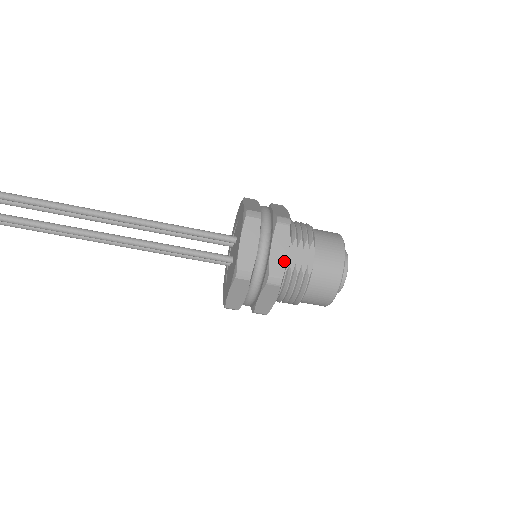
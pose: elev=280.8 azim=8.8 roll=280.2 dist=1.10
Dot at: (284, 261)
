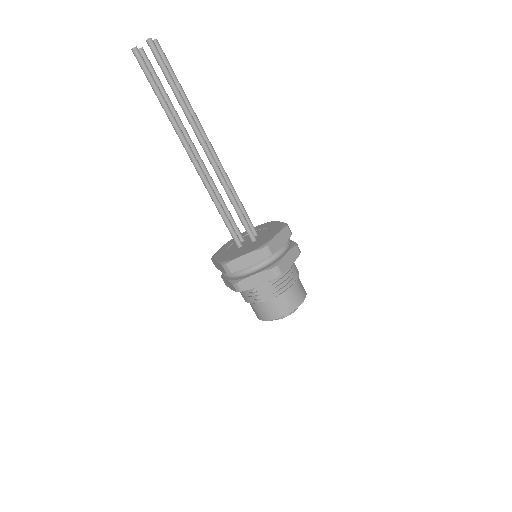
Dot at: (252, 287)
